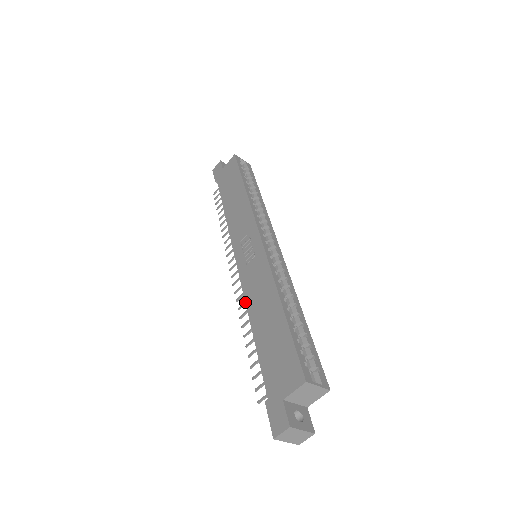
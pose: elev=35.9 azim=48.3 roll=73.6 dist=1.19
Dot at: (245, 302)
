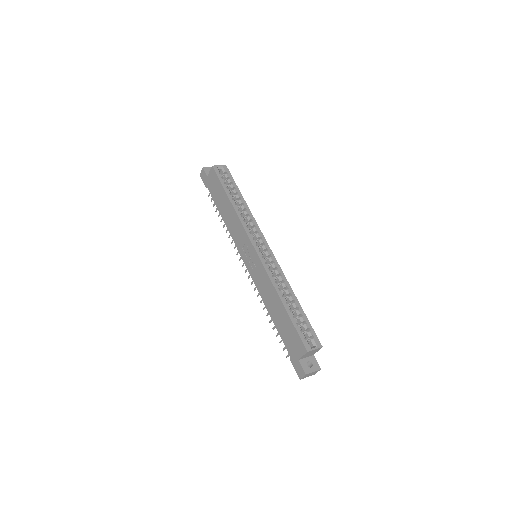
Dot at: (260, 295)
